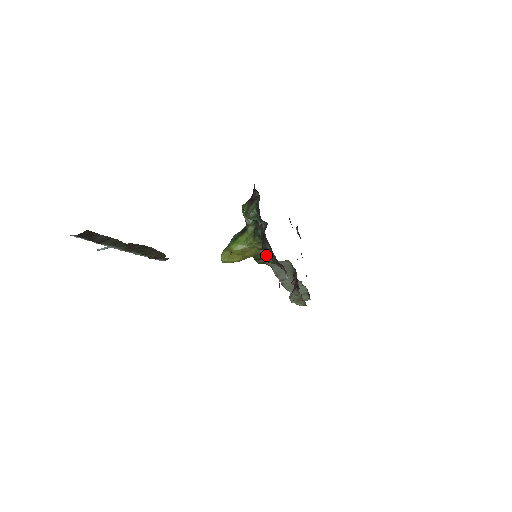
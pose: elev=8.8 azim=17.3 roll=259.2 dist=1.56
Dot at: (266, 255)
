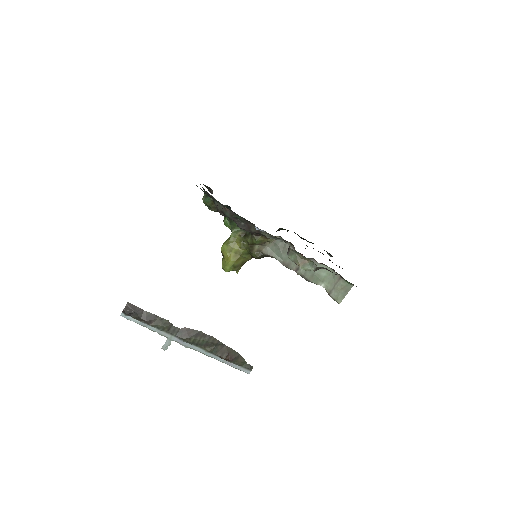
Dot at: (248, 237)
